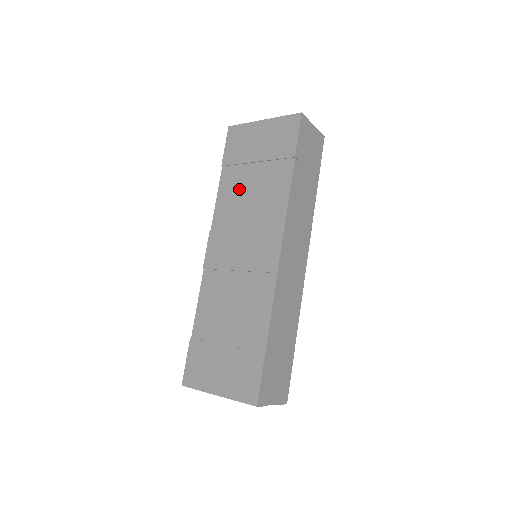
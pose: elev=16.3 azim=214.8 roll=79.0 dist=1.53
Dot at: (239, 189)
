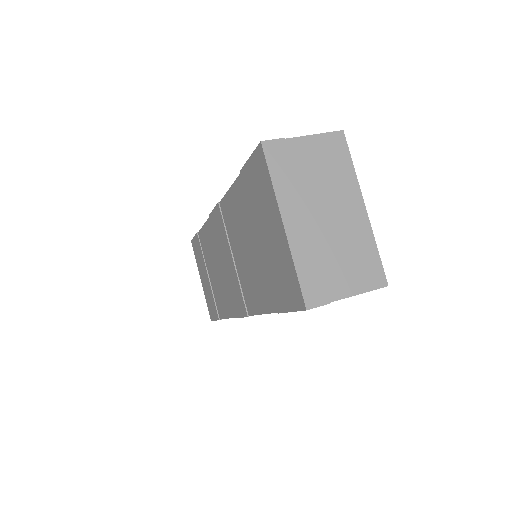
Dot at: (242, 226)
